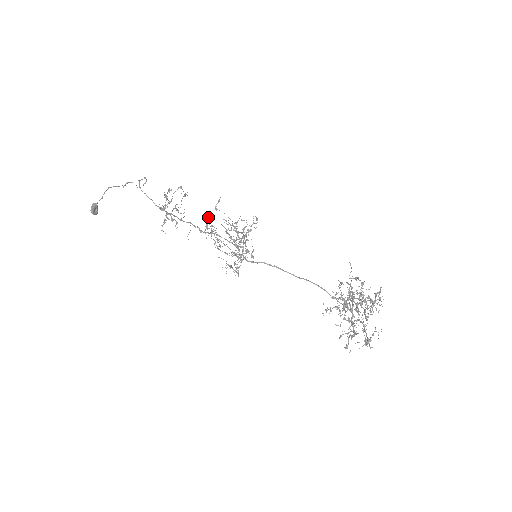
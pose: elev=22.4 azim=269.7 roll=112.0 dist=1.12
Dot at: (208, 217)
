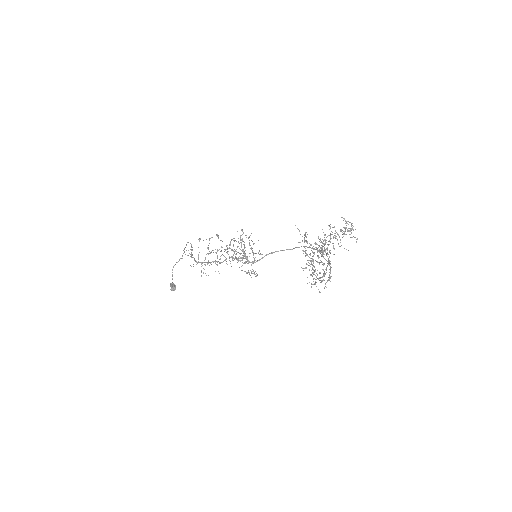
Dot at: (215, 252)
